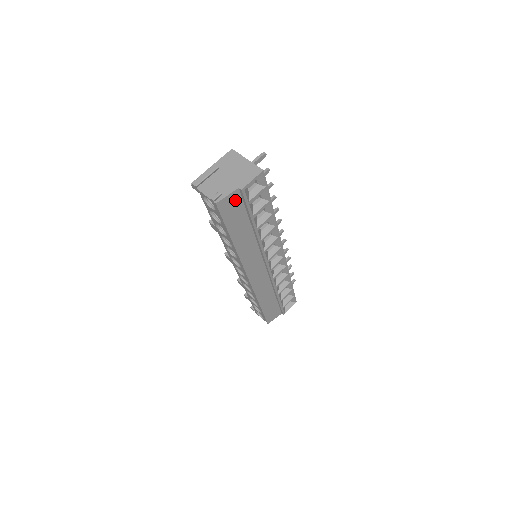
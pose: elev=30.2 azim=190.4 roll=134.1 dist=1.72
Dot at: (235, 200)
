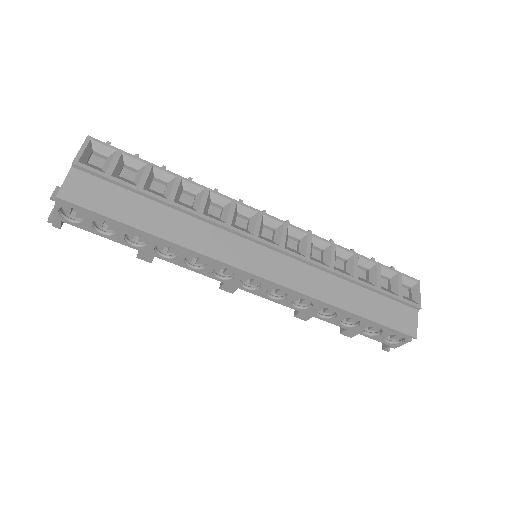
Dot at: (85, 182)
